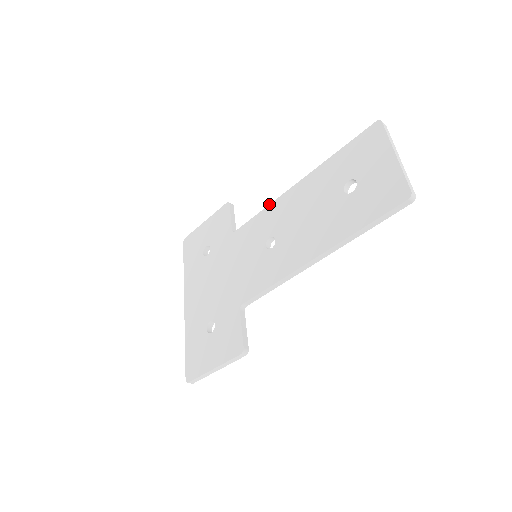
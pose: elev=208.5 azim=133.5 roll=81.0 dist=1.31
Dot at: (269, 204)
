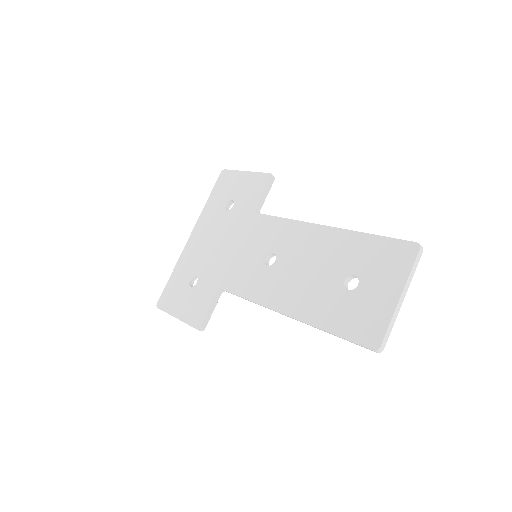
Dot at: occluded
